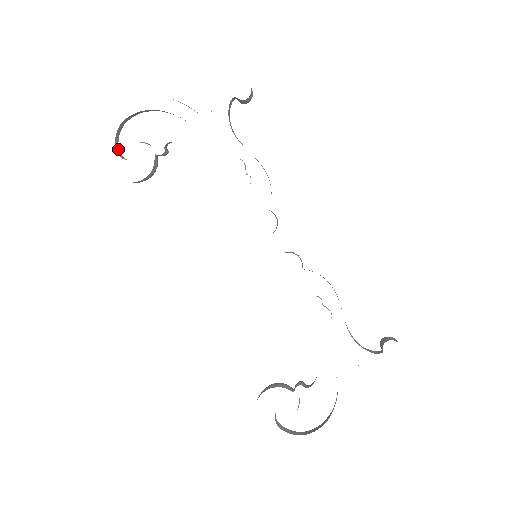
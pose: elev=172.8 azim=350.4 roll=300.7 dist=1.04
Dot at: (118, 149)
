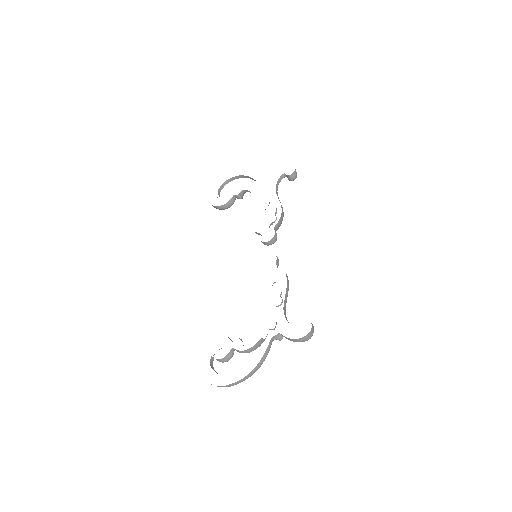
Dot at: occluded
